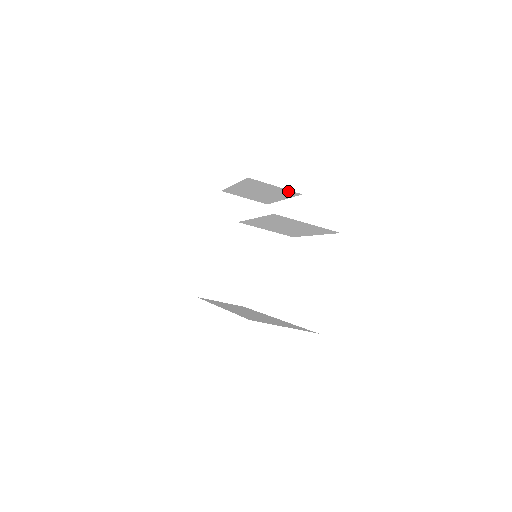
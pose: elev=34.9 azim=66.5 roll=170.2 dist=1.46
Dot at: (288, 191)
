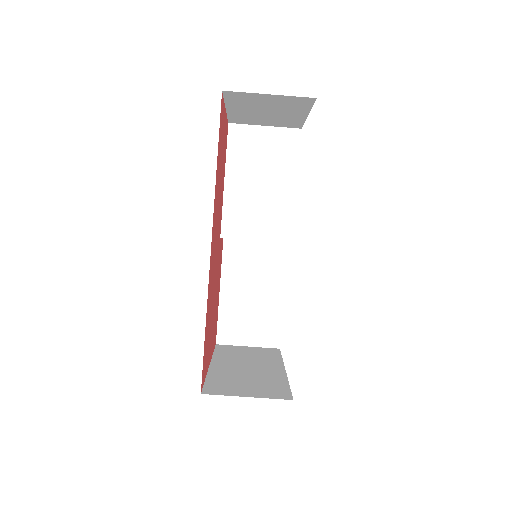
Dot at: (272, 247)
